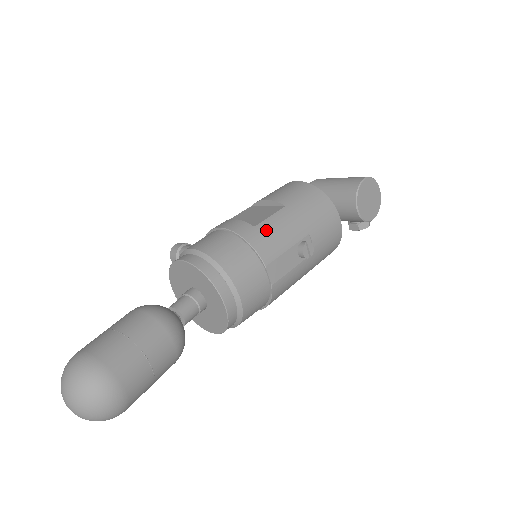
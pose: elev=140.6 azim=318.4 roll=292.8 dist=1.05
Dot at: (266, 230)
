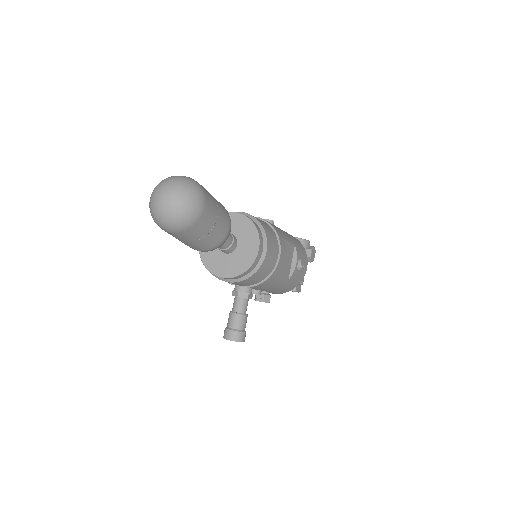
Dot at: occluded
